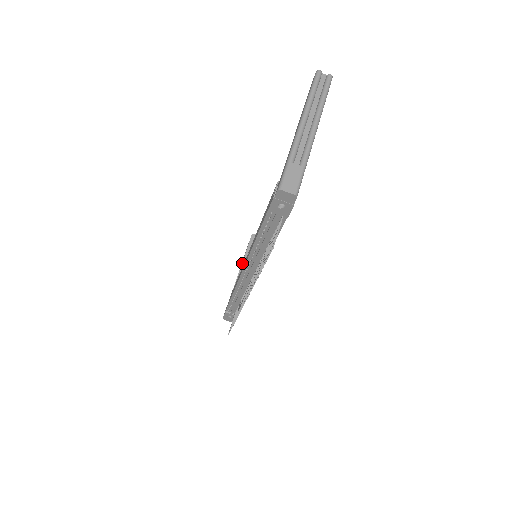
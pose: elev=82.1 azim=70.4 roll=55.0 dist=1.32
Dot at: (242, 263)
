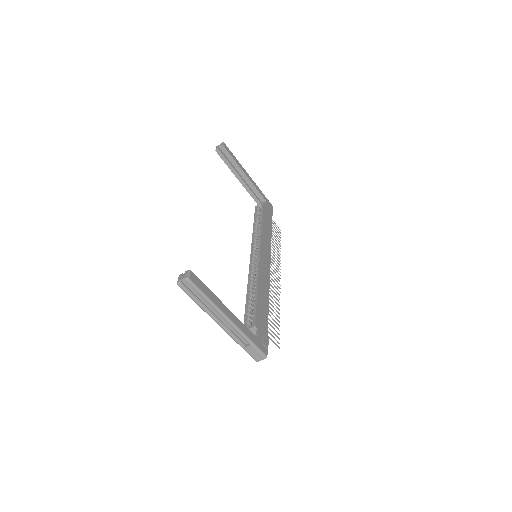
Dot at: (235, 176)
